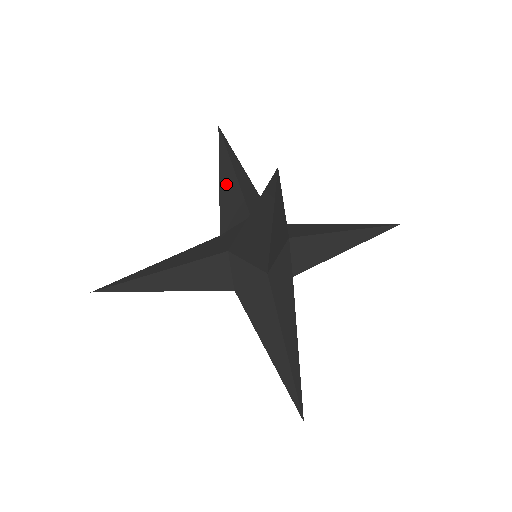
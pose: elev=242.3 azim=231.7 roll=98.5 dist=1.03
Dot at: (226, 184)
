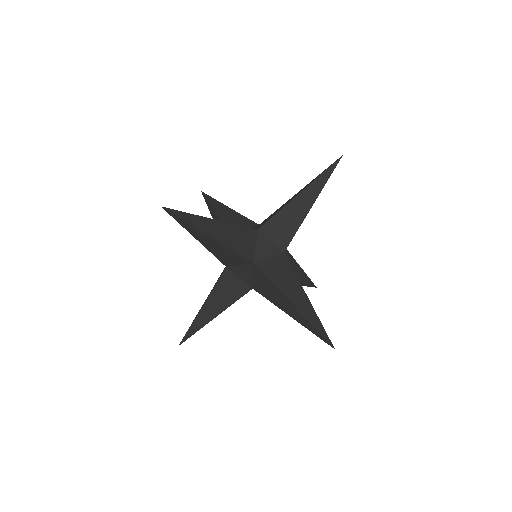
Dot at: (210, 245)
